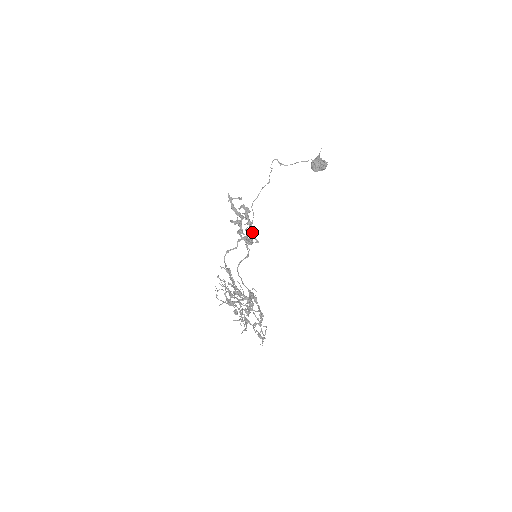
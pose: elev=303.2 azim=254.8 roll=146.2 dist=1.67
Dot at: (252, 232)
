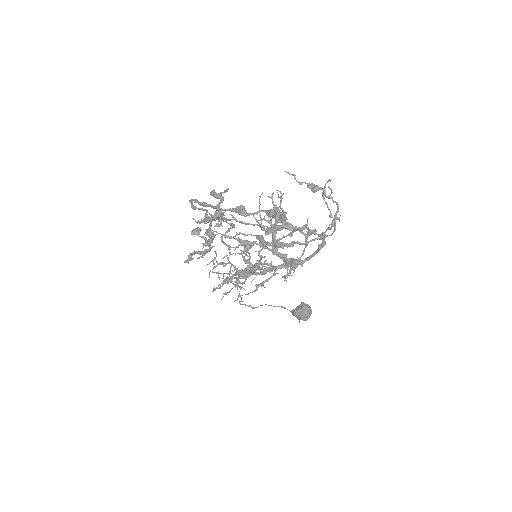
Dot at: occluded
